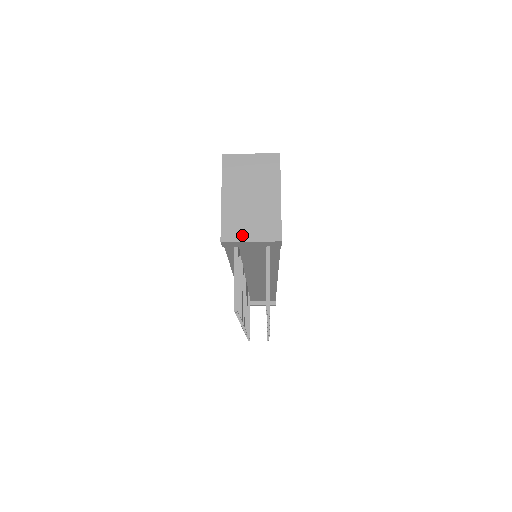
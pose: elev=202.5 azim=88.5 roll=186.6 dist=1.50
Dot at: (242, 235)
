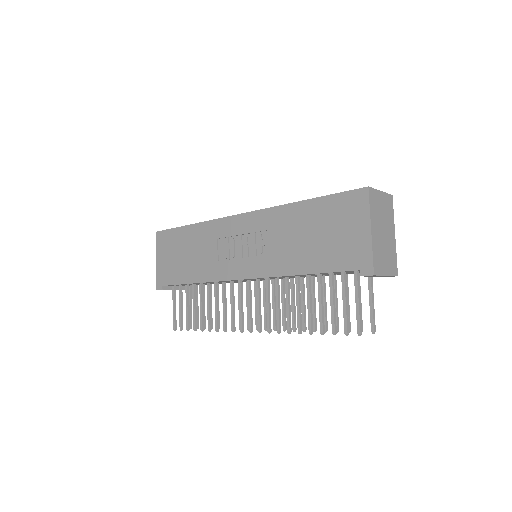
Dot at: (383, 269)
